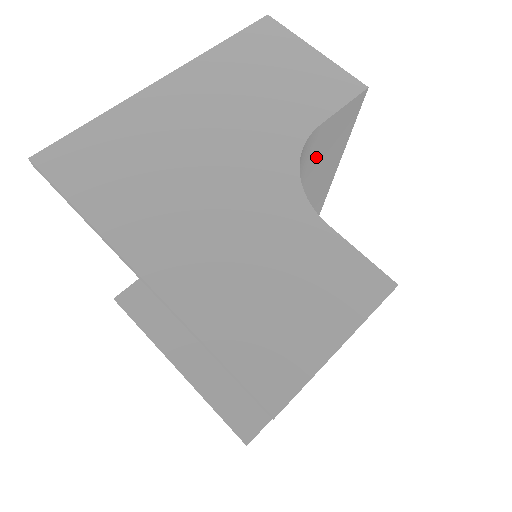
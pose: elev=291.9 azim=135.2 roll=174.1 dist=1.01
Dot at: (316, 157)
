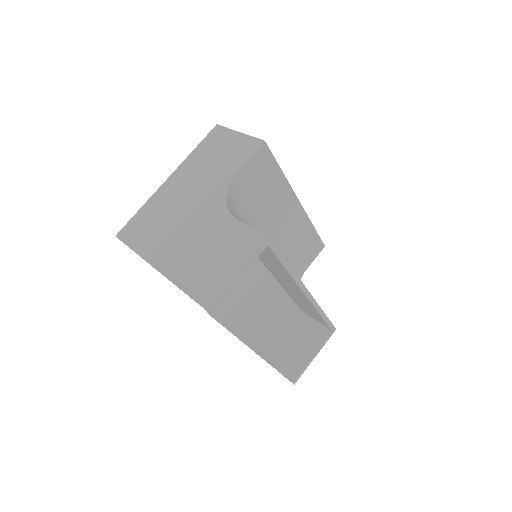
Dot at: (256, 187)
